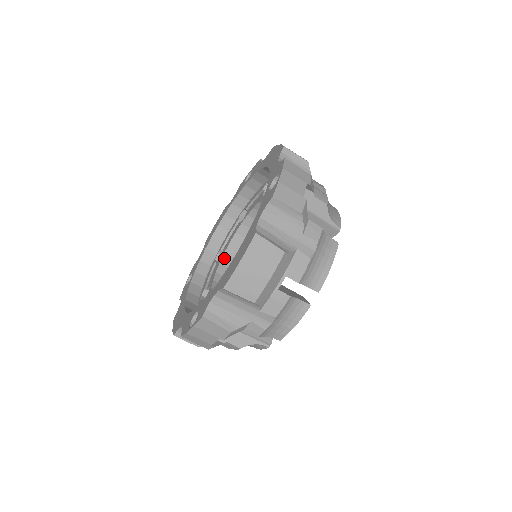
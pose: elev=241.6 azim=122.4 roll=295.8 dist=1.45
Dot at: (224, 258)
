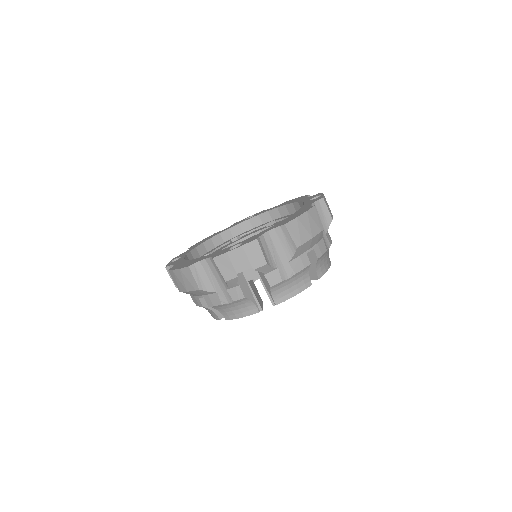
Dot at: occluded
